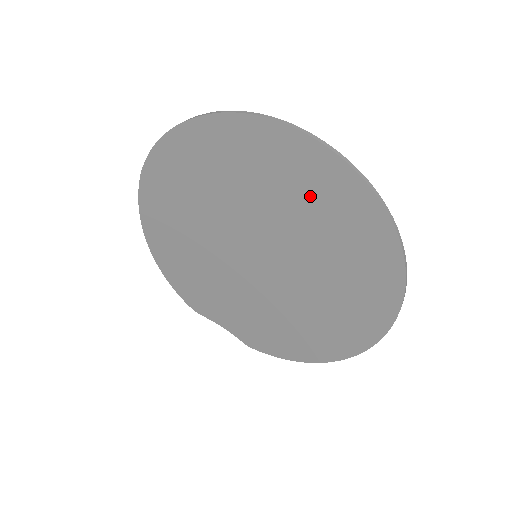
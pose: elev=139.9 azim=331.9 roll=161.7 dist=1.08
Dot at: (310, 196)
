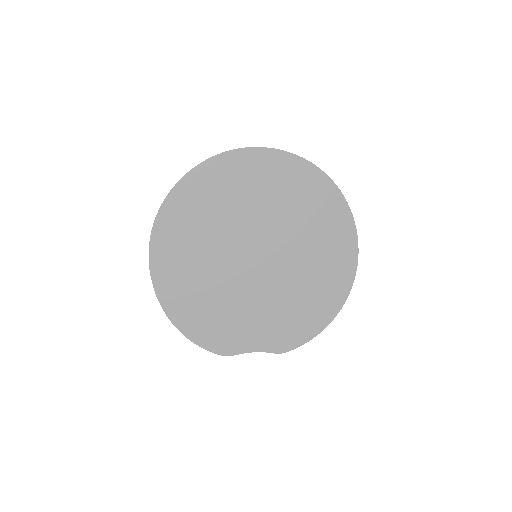
Dot at: (272, 184)
